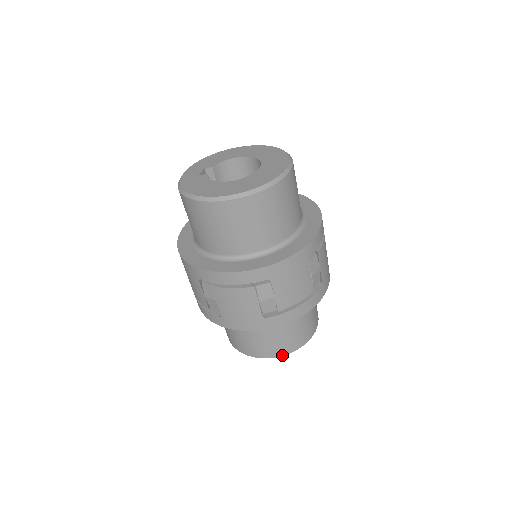
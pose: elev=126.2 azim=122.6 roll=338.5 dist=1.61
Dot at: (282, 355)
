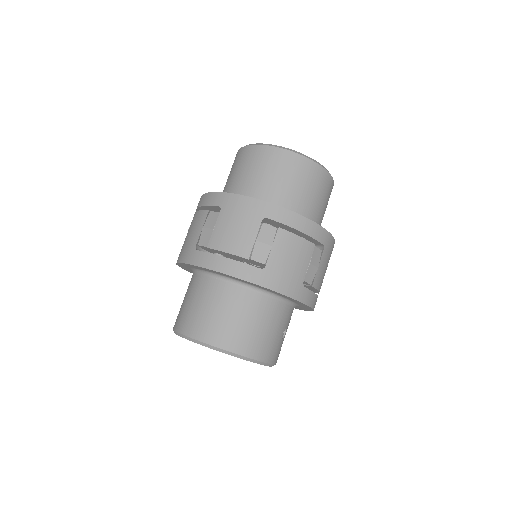
Dot at: (188, 335)
